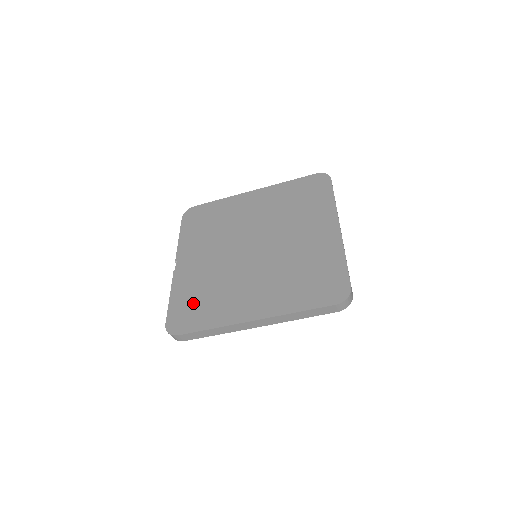
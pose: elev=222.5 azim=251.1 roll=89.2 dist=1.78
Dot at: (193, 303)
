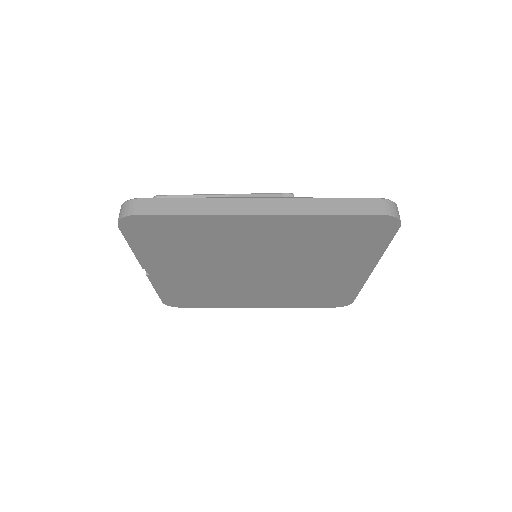
Dot at: (189, 296)
